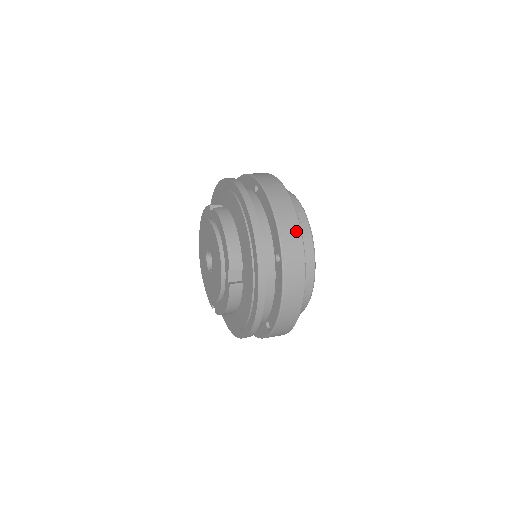
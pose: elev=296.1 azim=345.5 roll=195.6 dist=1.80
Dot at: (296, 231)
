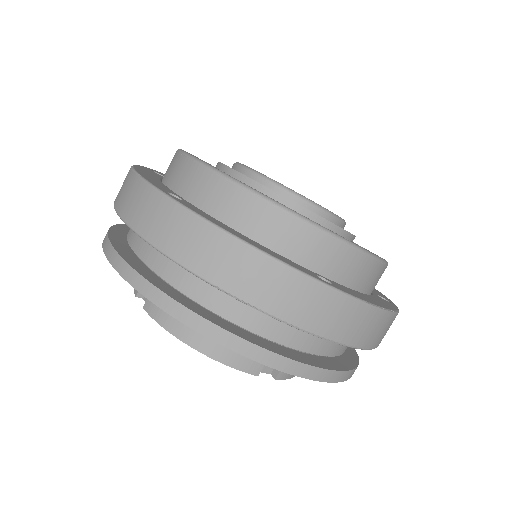
Dot at: (281, 277)
